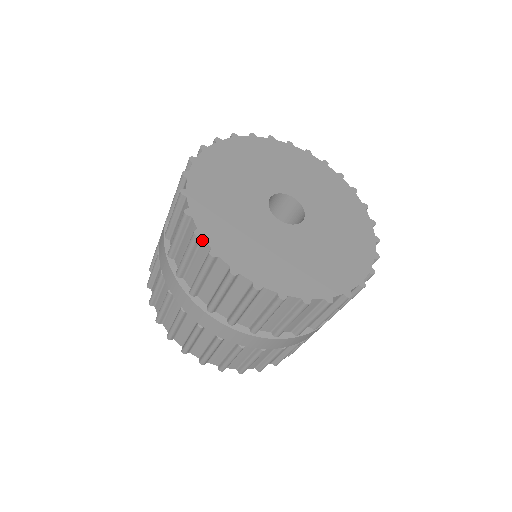
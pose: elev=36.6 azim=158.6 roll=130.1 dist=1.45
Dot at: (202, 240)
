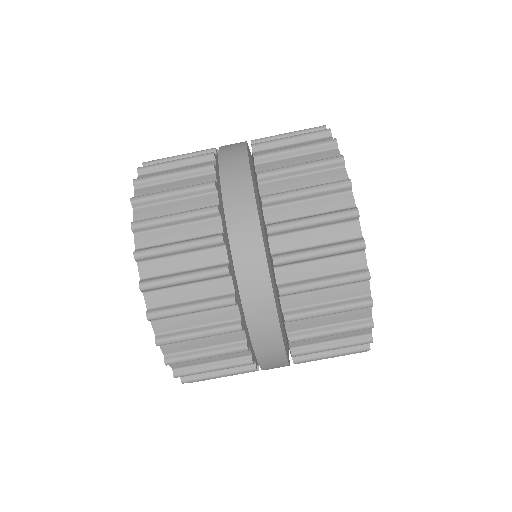
Dot at: (361, 252)
